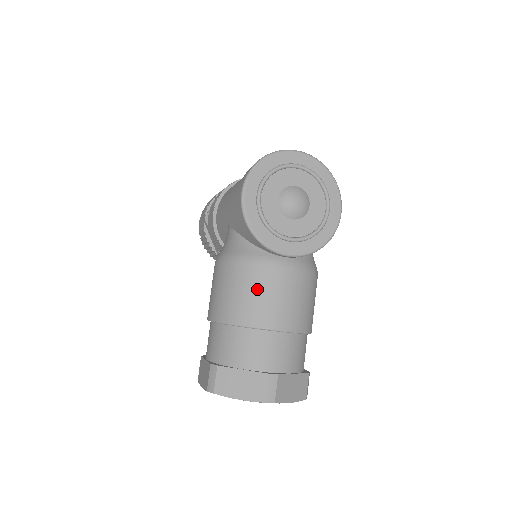
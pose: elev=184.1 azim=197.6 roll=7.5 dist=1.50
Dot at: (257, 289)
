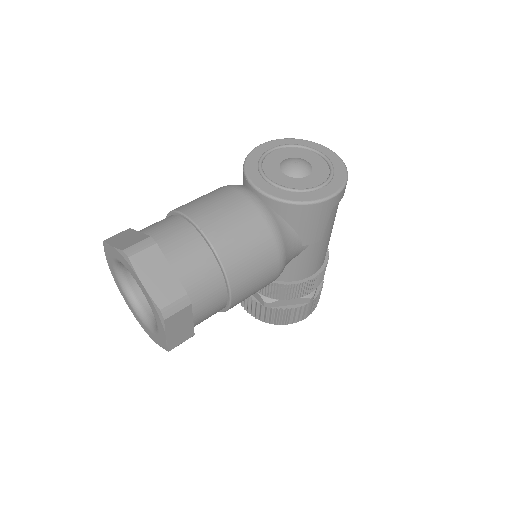
Dot at: (211, 196)
